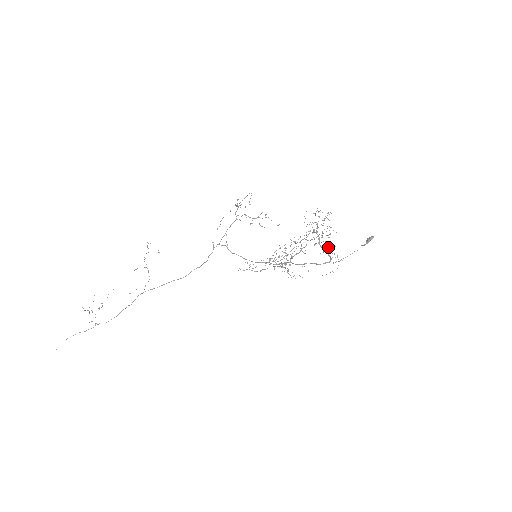
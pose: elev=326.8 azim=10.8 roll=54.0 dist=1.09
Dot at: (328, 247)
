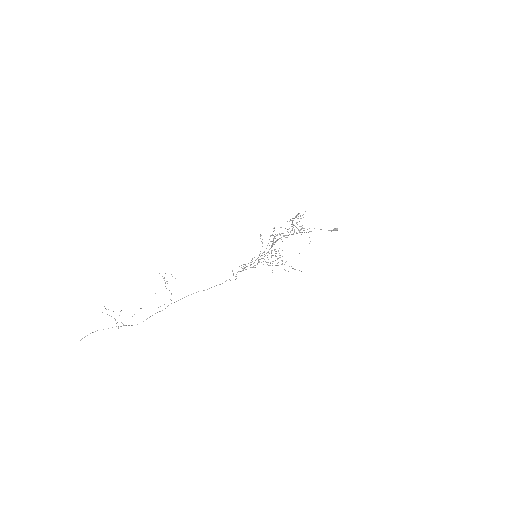
Dot at: occluded
